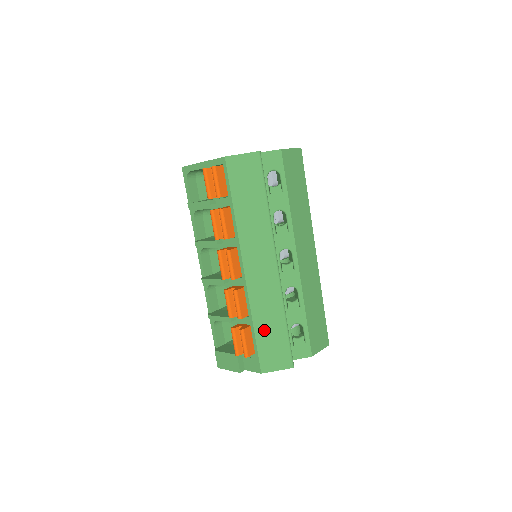
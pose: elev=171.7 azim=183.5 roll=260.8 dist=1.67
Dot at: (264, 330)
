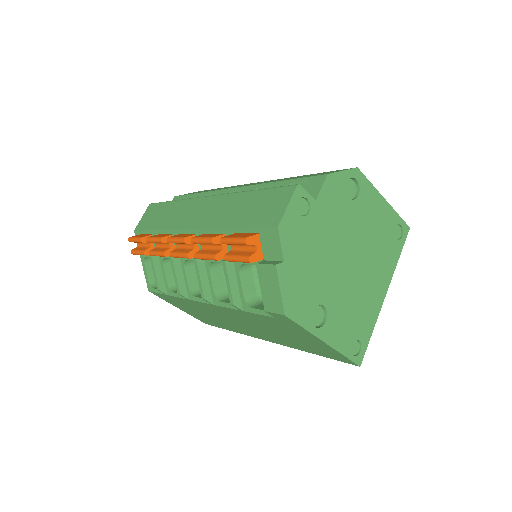
Dot at: (242, 216)
